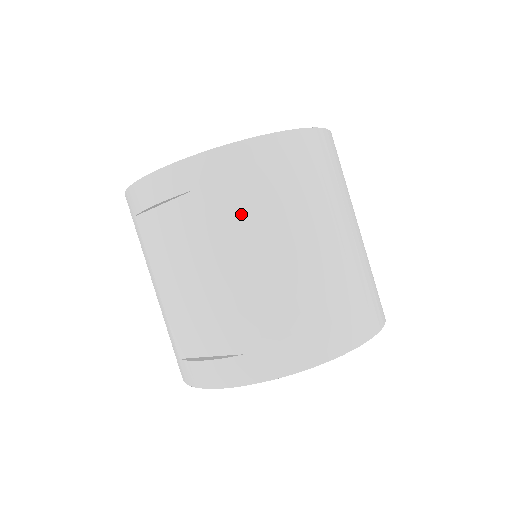
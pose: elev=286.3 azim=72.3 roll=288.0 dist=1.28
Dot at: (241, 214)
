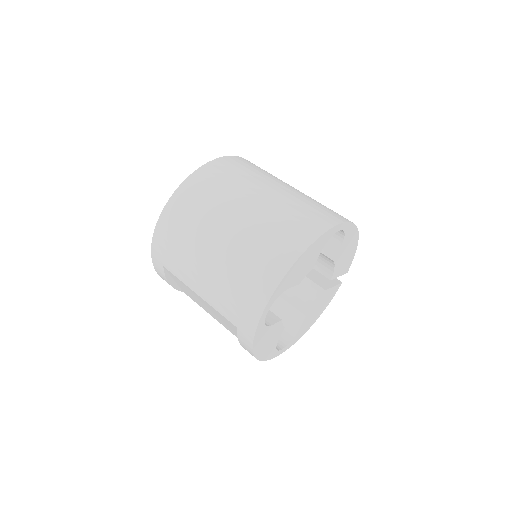
Dot at: (180, 260)
